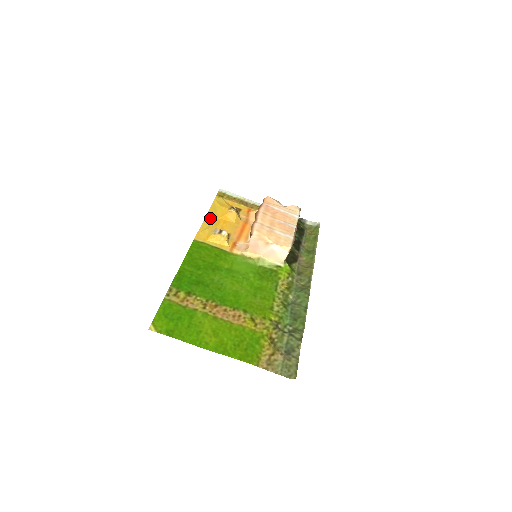
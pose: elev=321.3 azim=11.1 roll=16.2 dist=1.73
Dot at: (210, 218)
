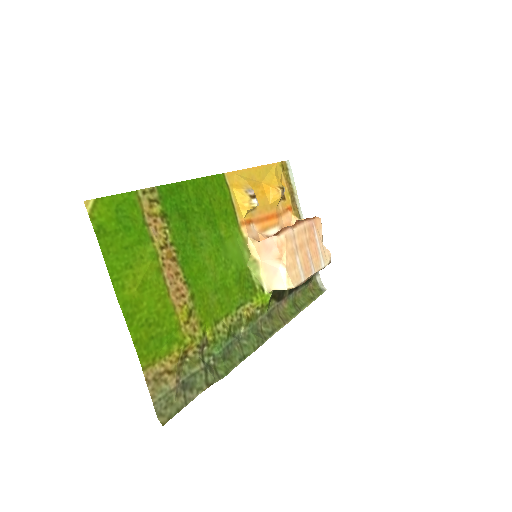
Dot at: (256, 173)
